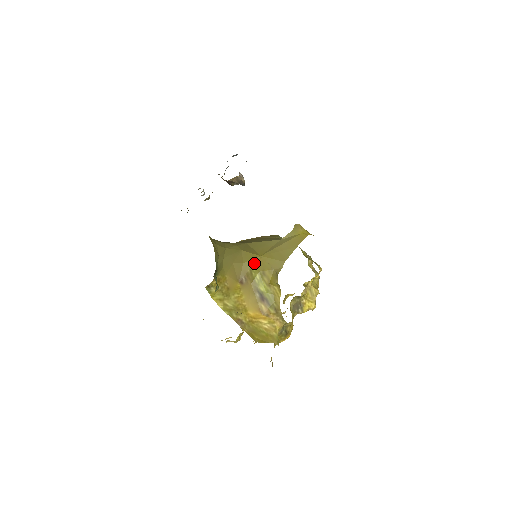
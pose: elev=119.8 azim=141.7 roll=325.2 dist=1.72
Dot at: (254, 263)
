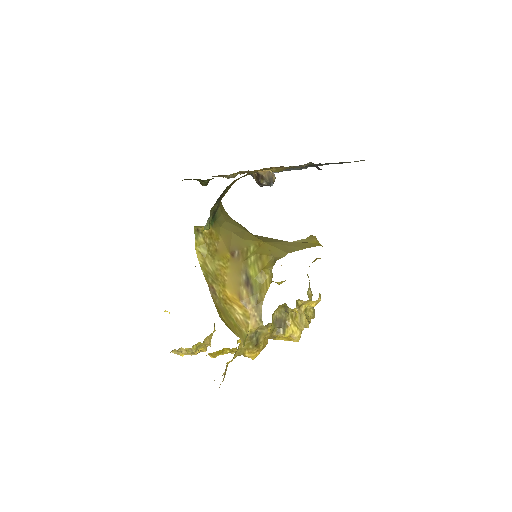
Dot at: (254, 244)
